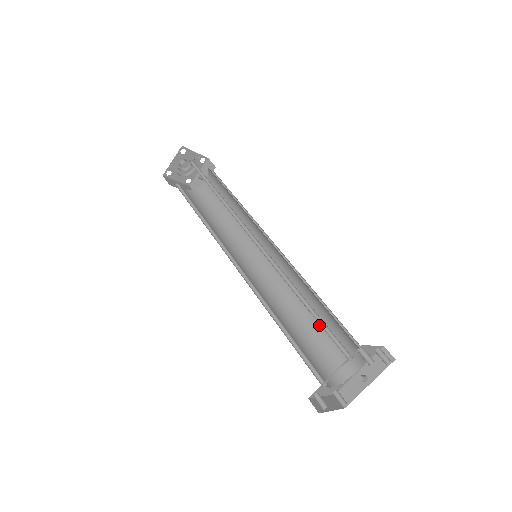
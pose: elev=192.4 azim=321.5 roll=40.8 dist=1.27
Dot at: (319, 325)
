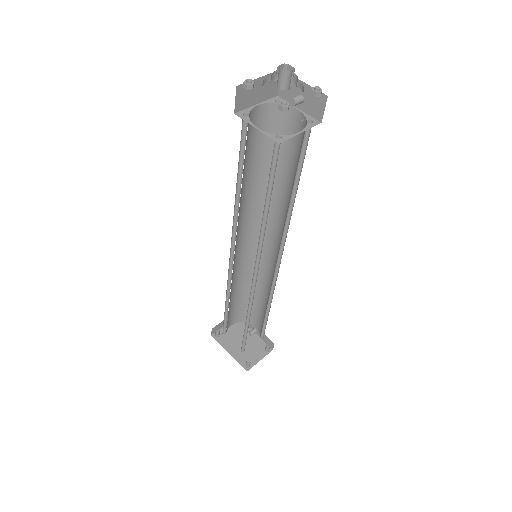
Dot at: (259, 301)
